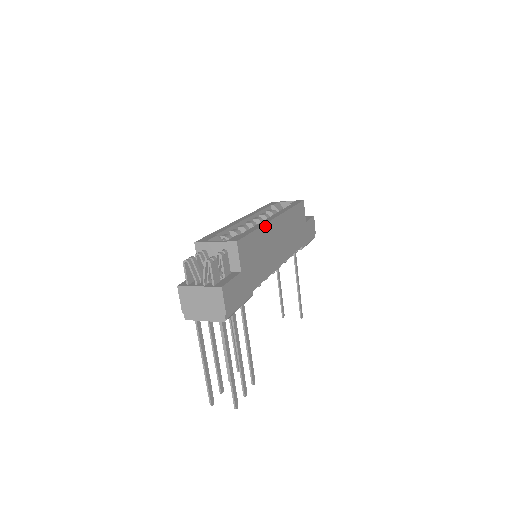
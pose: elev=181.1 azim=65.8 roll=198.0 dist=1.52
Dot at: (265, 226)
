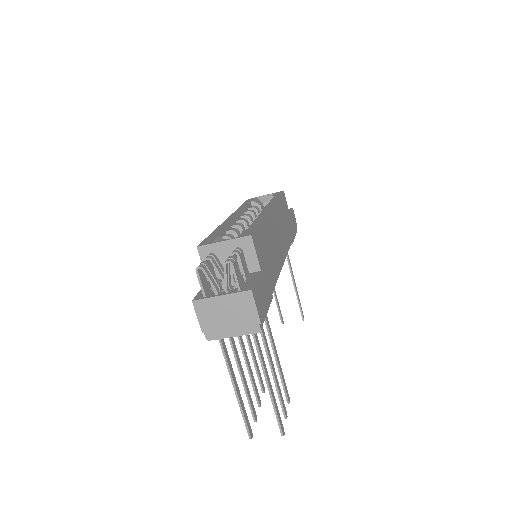
Dot at: (266, 218)
